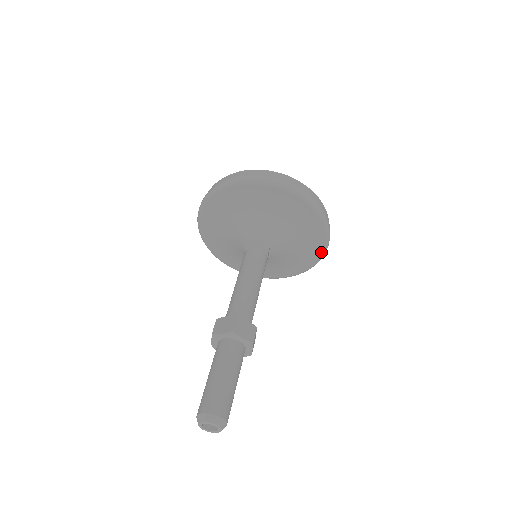
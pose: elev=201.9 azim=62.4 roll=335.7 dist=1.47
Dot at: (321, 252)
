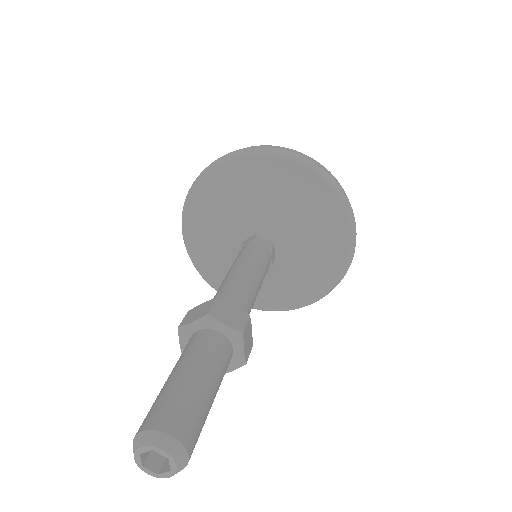
Dot at: (347, 250)
